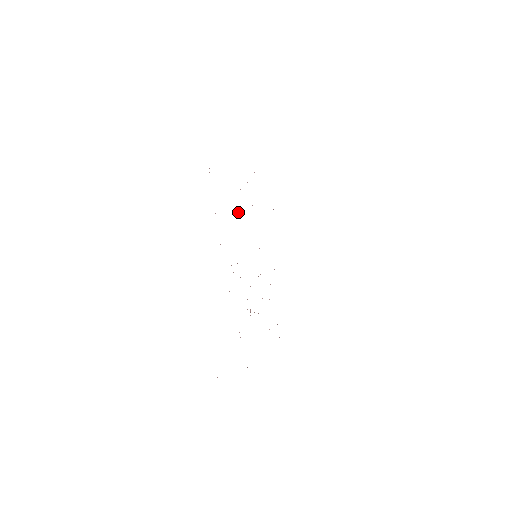
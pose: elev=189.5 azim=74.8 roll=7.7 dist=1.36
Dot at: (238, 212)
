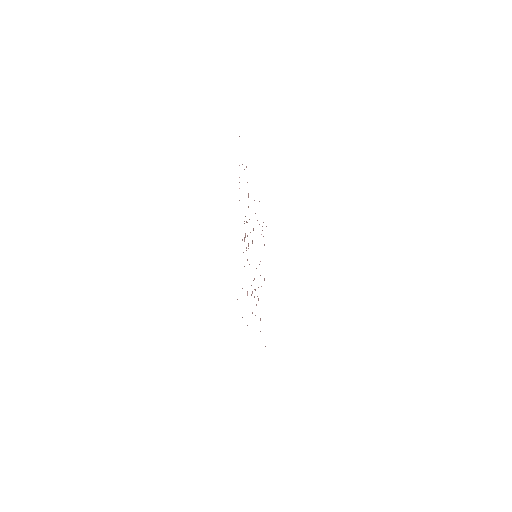
Dot at: occluded
